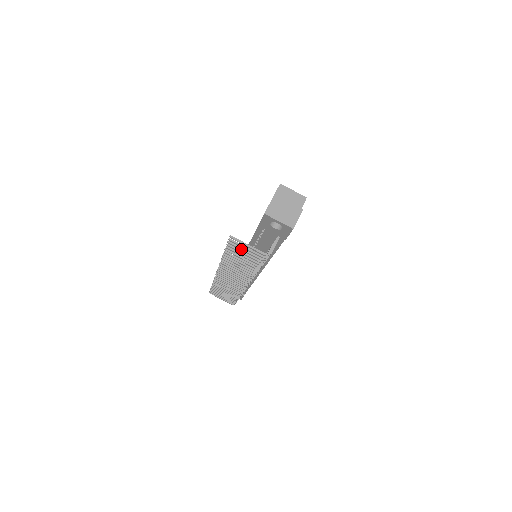
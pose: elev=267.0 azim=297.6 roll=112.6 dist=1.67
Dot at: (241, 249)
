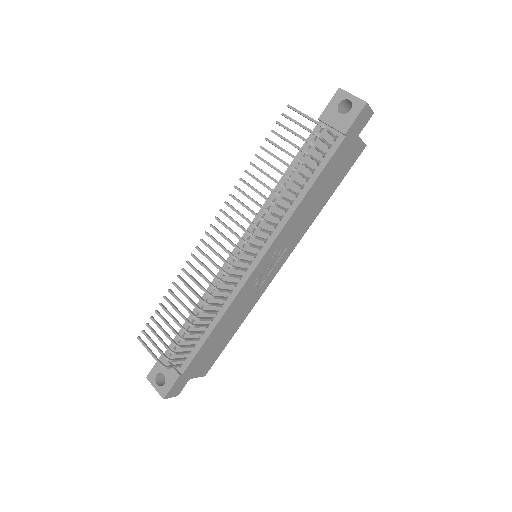
Dot at: (290, 129)
